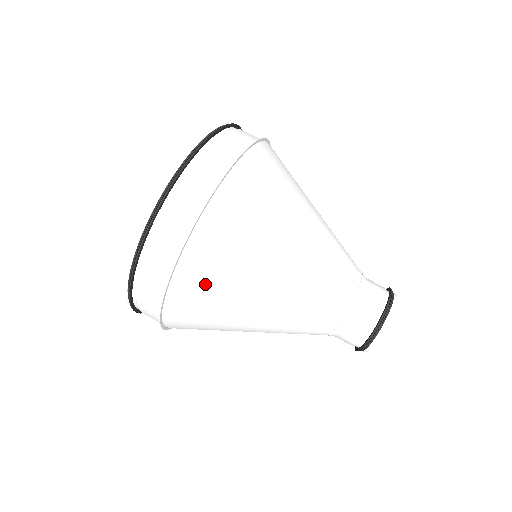
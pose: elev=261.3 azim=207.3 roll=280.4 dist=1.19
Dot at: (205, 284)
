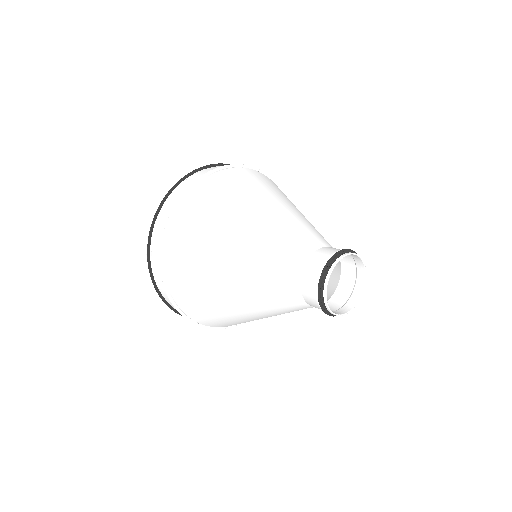
Dot at: (200, 210)
